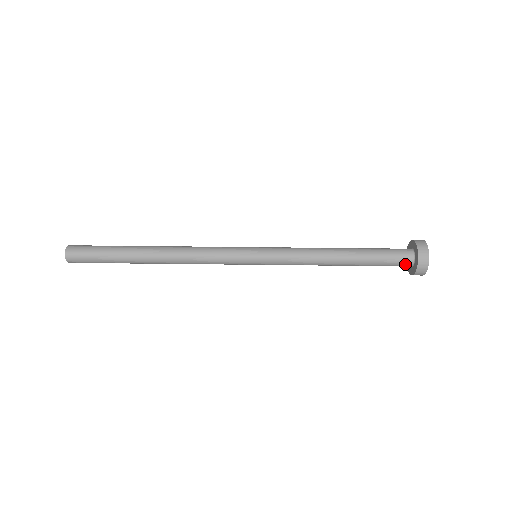
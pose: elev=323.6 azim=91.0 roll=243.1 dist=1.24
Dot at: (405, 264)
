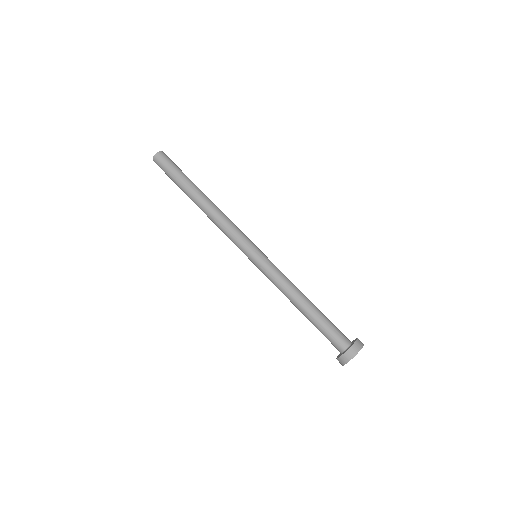
Dot at: (338, 347)
